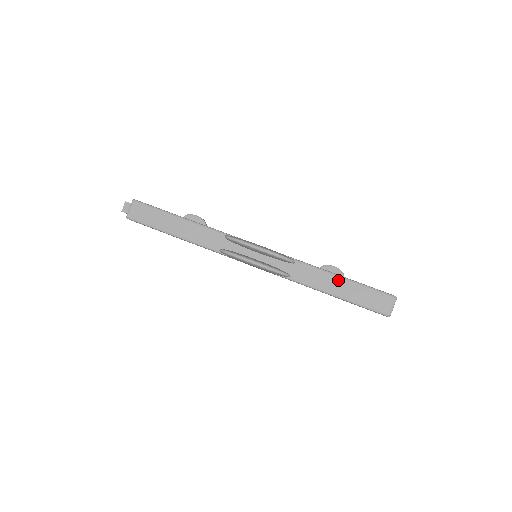
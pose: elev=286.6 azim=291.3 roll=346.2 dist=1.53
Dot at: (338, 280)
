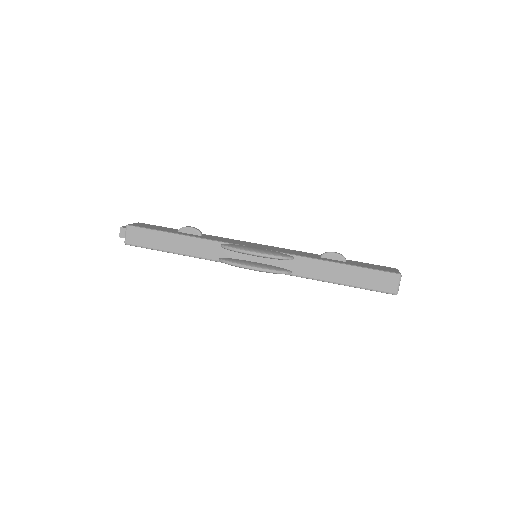
Dot at: (340, 268)
